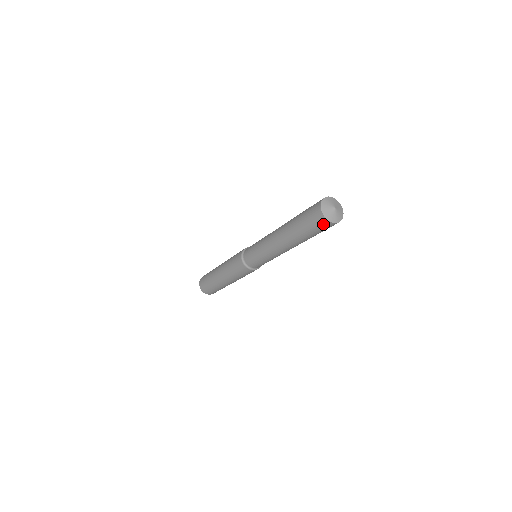
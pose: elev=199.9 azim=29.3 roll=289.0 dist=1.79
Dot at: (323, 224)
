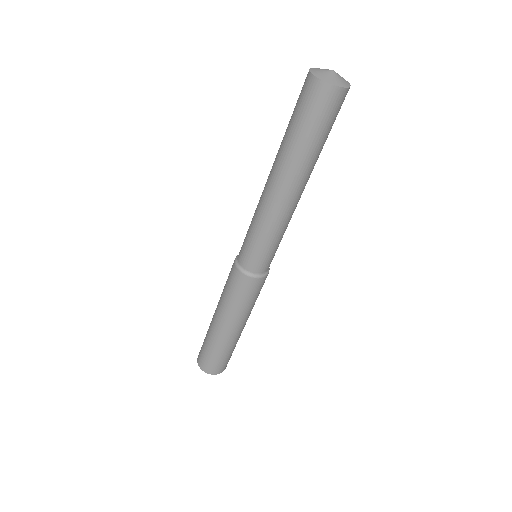
Dot at: (336, 101)
